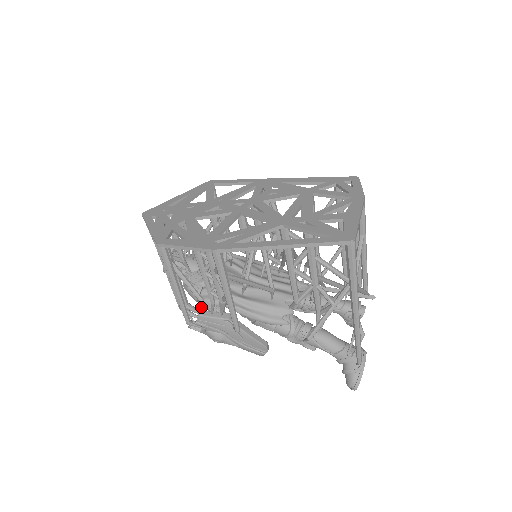
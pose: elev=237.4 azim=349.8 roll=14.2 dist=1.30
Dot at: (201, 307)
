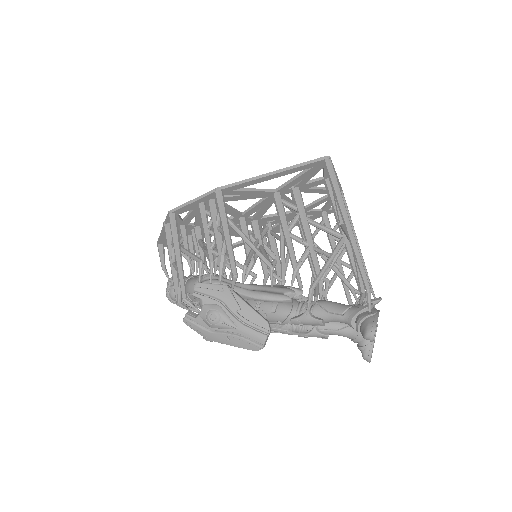
Dot at: (200, 272)
